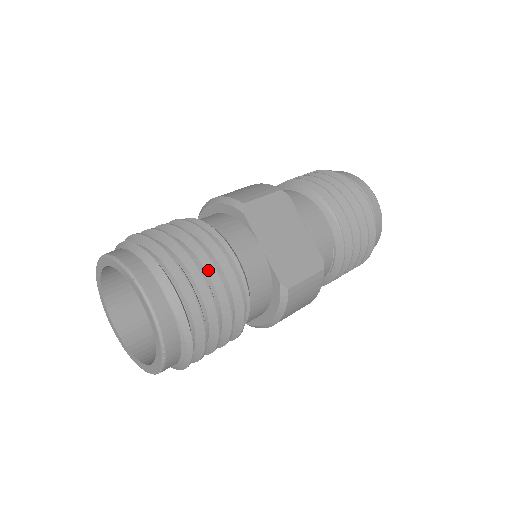
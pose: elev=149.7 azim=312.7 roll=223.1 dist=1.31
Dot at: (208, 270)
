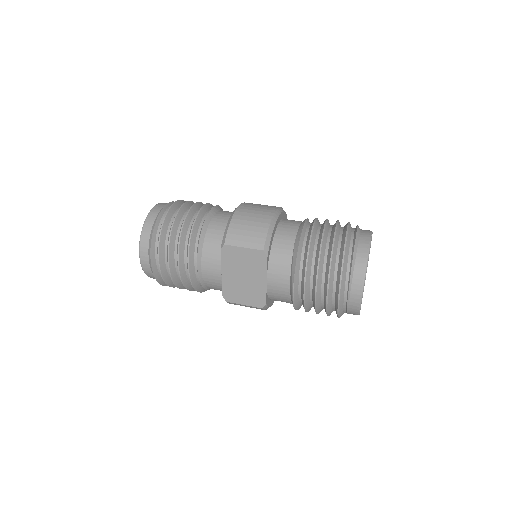
Dot at: occluded
